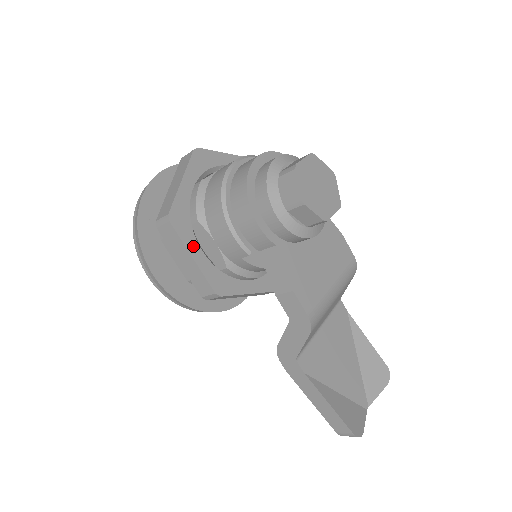
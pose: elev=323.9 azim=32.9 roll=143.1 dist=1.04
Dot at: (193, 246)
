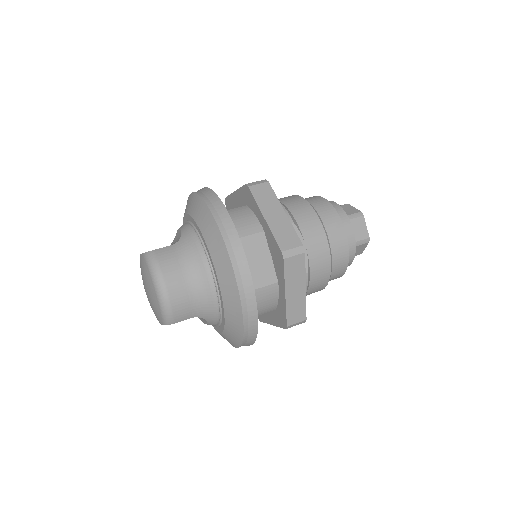
Dot at: occluded
